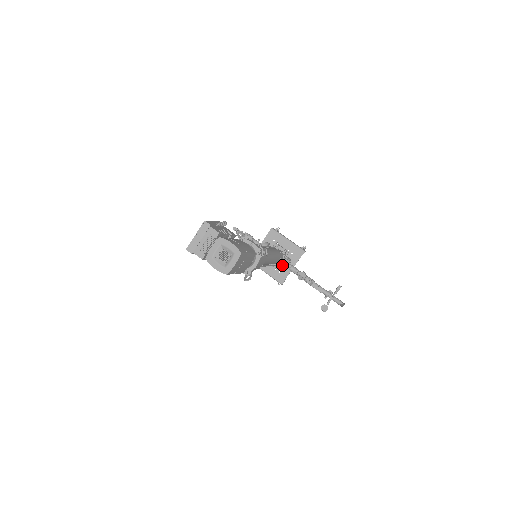
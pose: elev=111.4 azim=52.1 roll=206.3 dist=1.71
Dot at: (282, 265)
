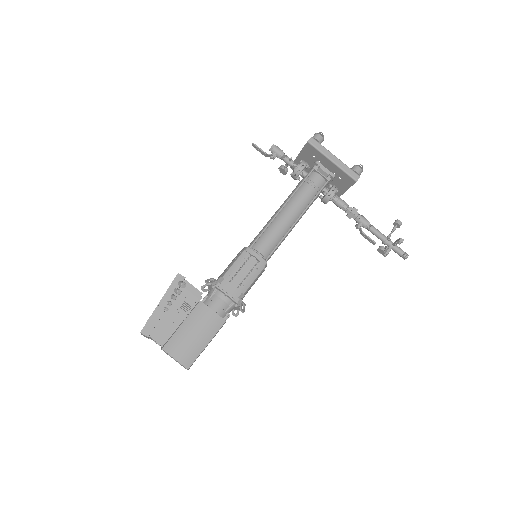
Dot at: (322, 201)
